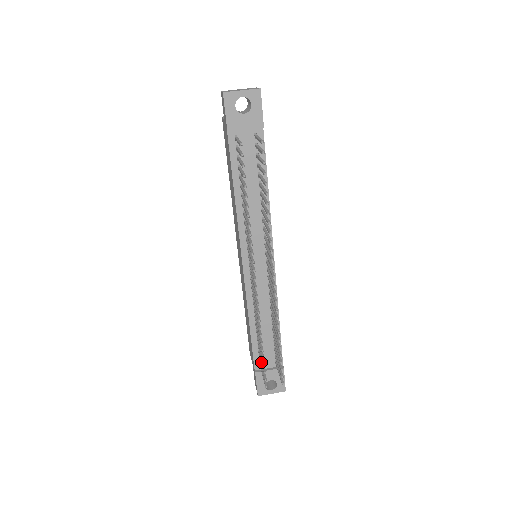
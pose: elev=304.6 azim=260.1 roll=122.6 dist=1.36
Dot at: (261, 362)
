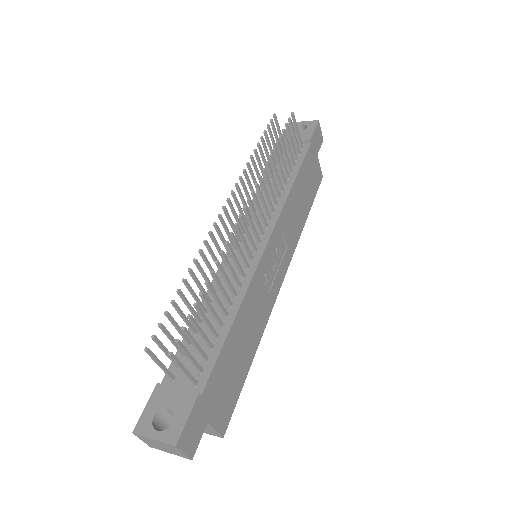
Dot at: (171, 336)
